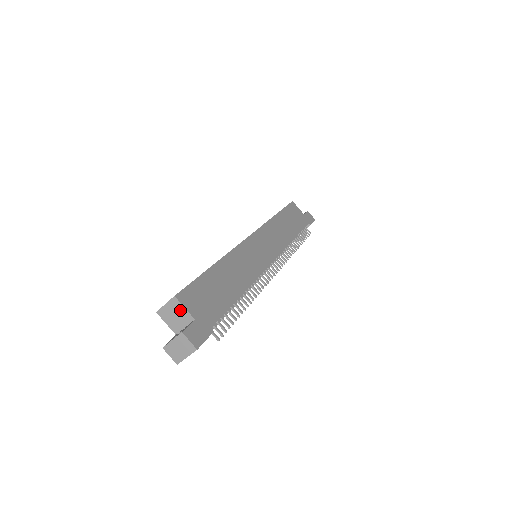
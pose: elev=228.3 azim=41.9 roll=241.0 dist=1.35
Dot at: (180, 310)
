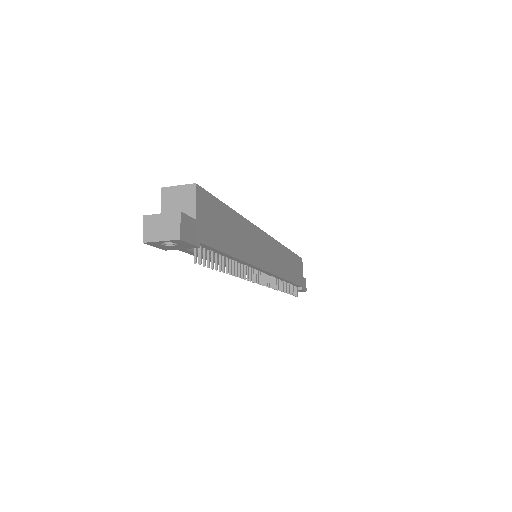
Dot at: (189, 200)
